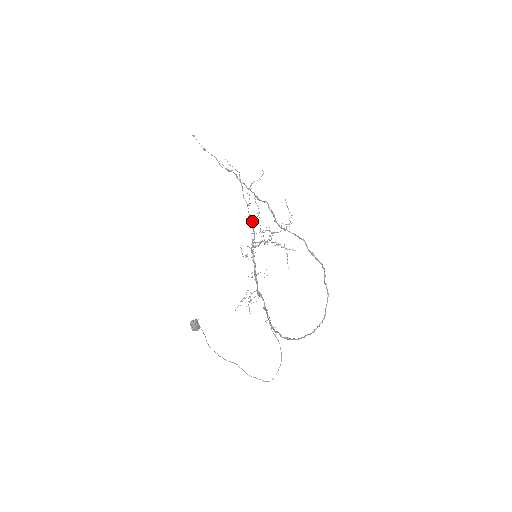
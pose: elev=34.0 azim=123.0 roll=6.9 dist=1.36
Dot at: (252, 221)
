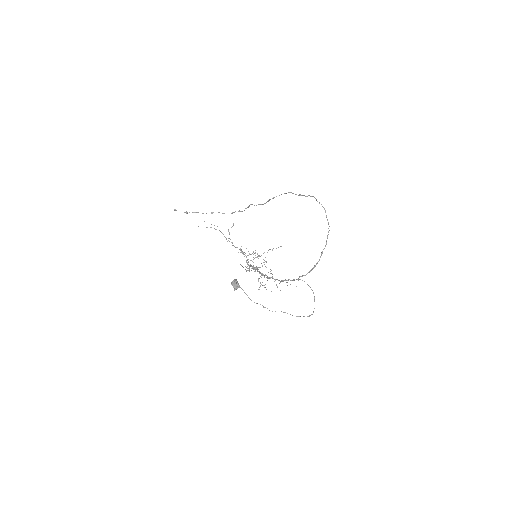
Dot at: (240, 250)
